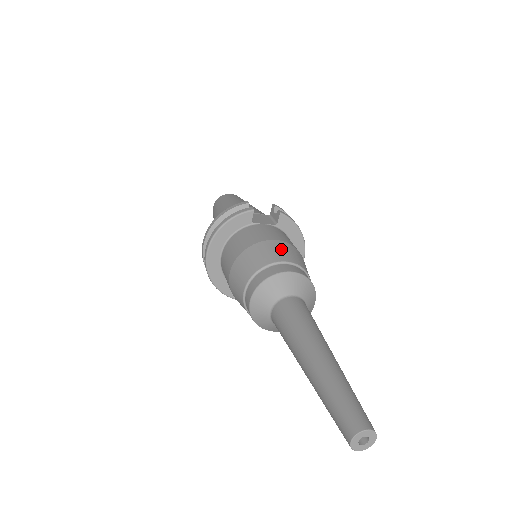
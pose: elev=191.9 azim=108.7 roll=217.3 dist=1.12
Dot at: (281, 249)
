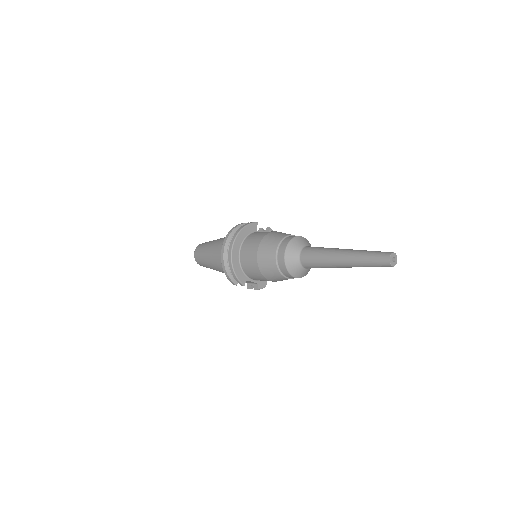
Dot at: occluded
